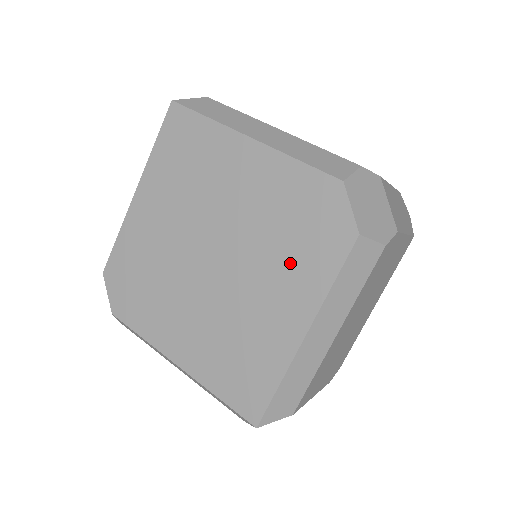
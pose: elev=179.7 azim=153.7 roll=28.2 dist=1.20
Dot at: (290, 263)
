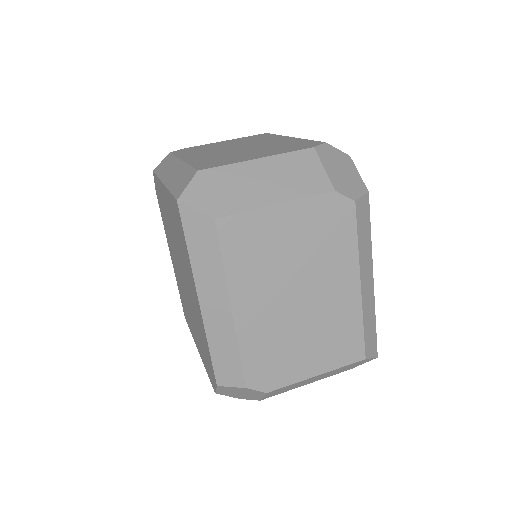
Dot at: (199, 340)
